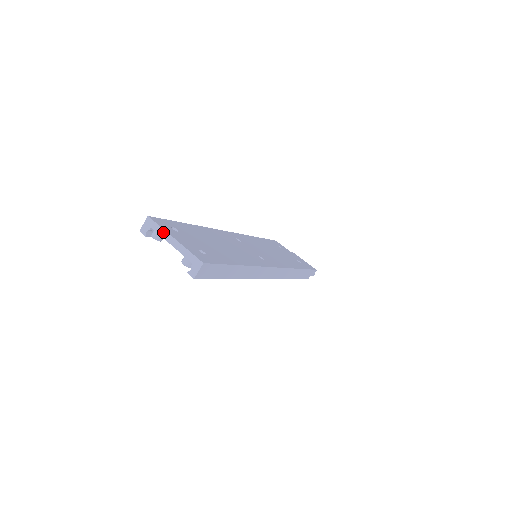
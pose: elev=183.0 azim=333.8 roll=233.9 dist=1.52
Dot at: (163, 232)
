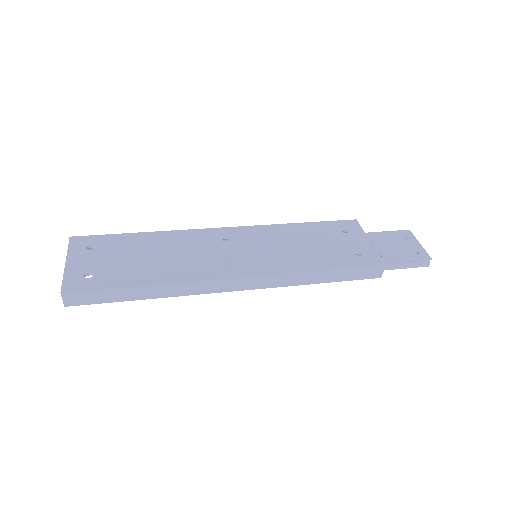
Dot at: (67, 255)
